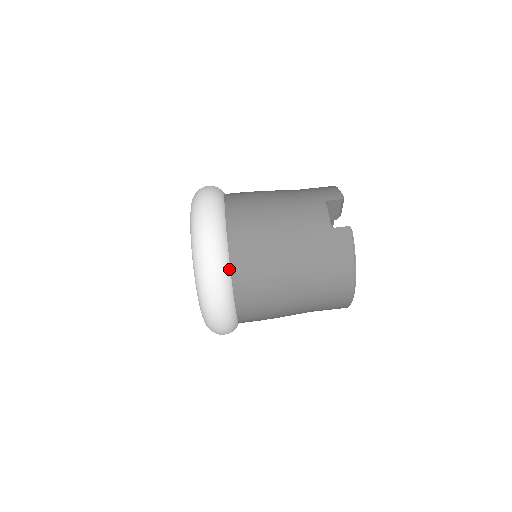
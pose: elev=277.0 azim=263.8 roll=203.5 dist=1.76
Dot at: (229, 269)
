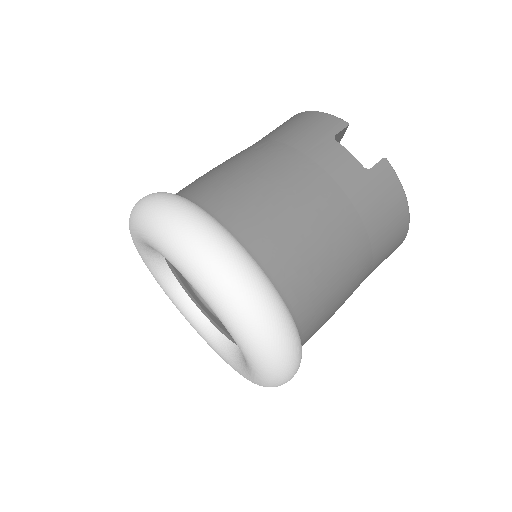
Dot at: (285, 305)
